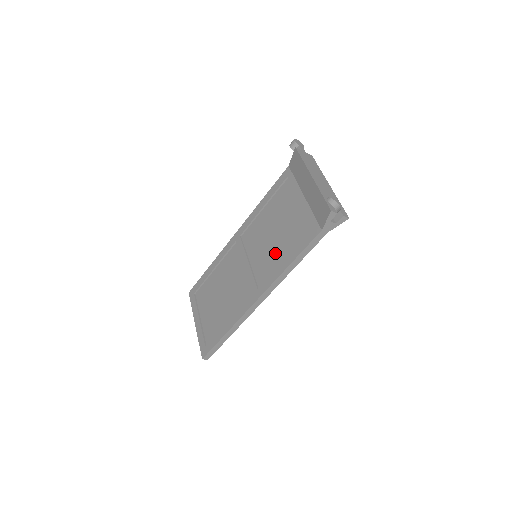
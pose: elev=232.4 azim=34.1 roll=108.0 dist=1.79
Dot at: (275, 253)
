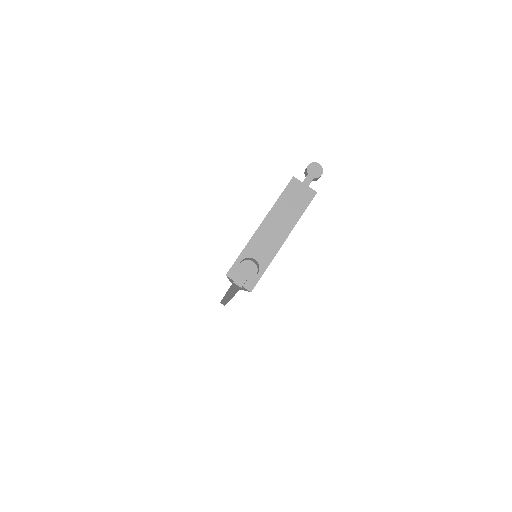
Dot at: occluded
